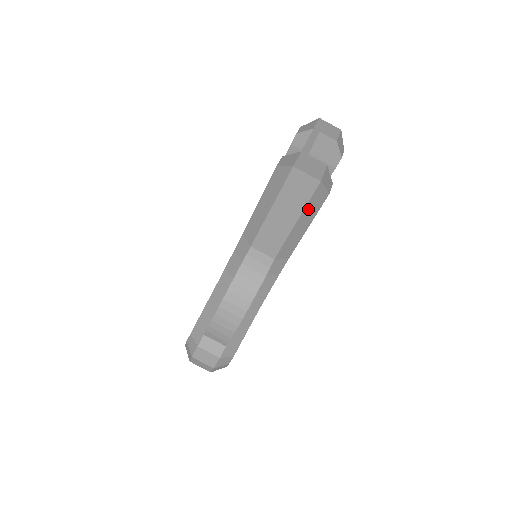
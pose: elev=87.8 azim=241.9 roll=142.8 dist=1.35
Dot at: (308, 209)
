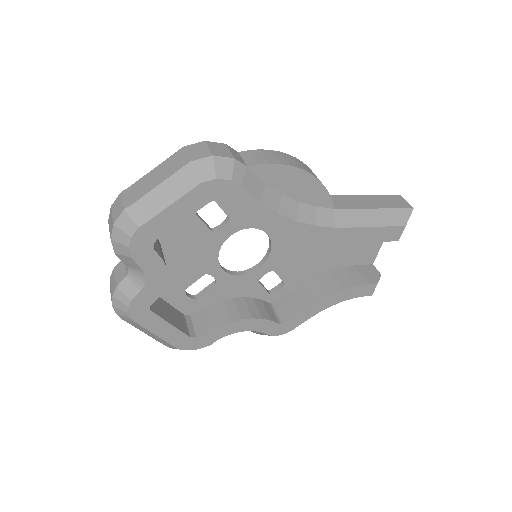
Dot at: (389, 213)
